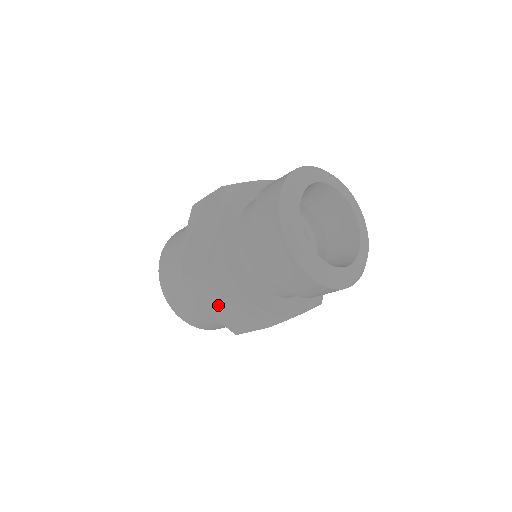
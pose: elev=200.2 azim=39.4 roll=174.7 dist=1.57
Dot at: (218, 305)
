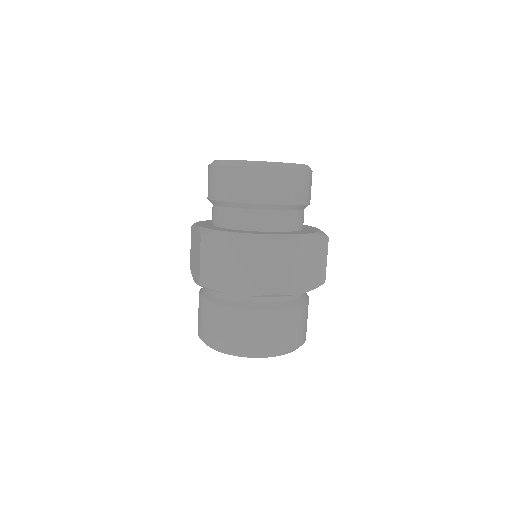
Dot at: occluded
